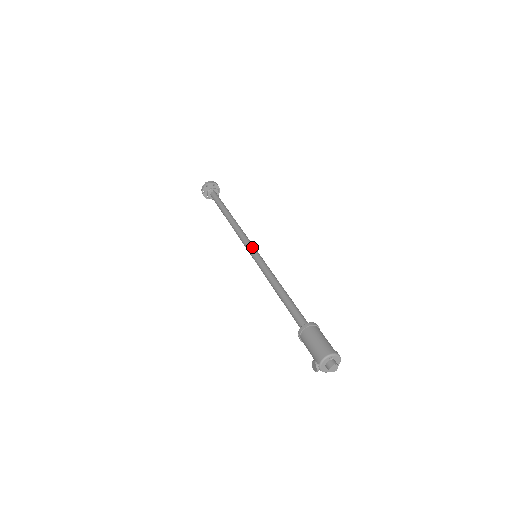
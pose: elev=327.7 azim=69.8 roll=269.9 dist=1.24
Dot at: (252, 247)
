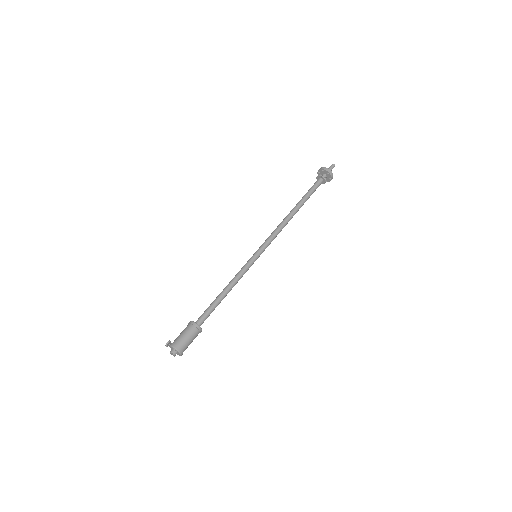
Dot at: (261, 248)
